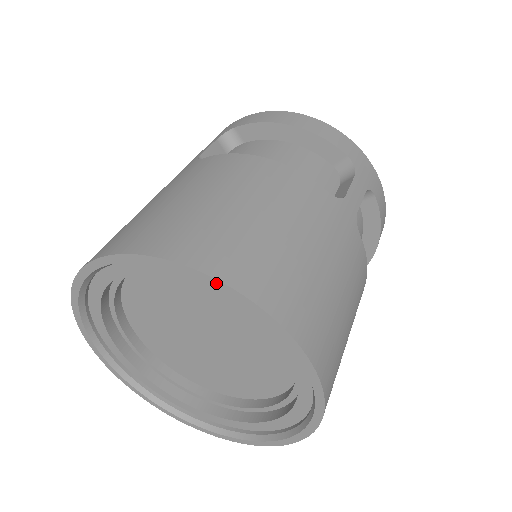
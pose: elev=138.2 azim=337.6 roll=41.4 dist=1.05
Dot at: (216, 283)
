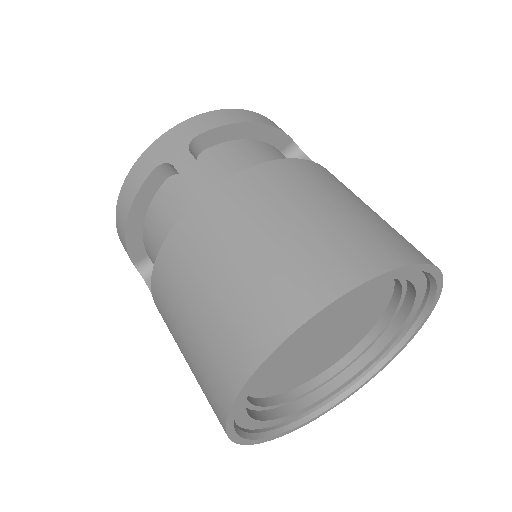
Dot at: (424, 267)
